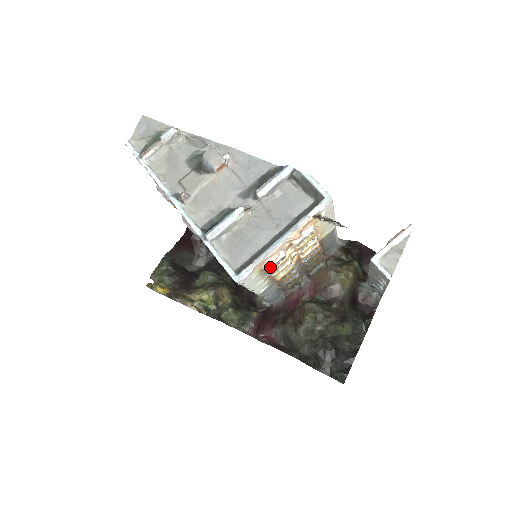
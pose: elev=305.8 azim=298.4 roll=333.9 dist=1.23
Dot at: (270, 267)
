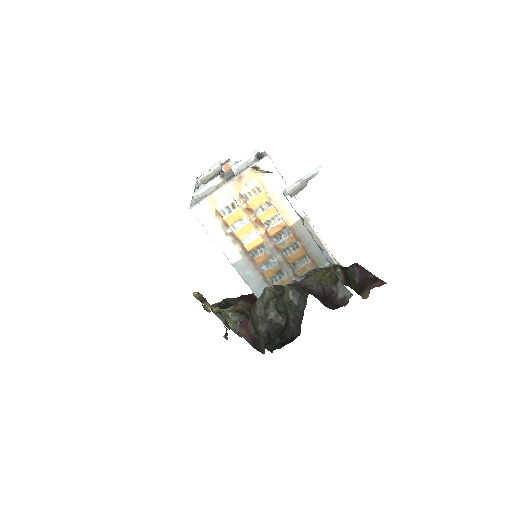
Dot at: (221, 210)
